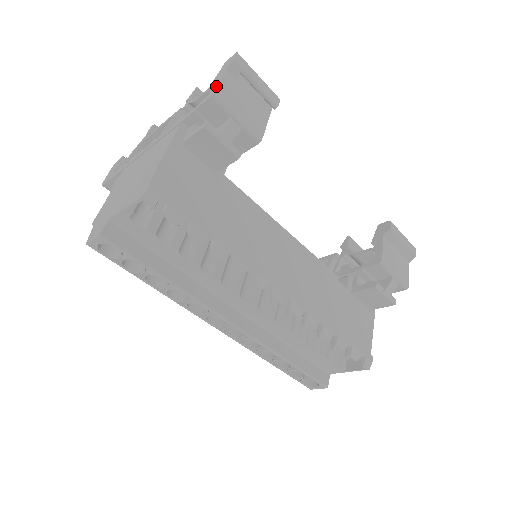
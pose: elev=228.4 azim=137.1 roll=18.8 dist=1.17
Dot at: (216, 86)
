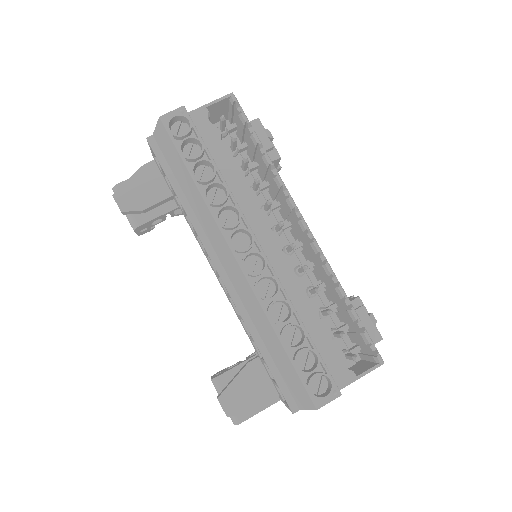
Dot at: occluded
